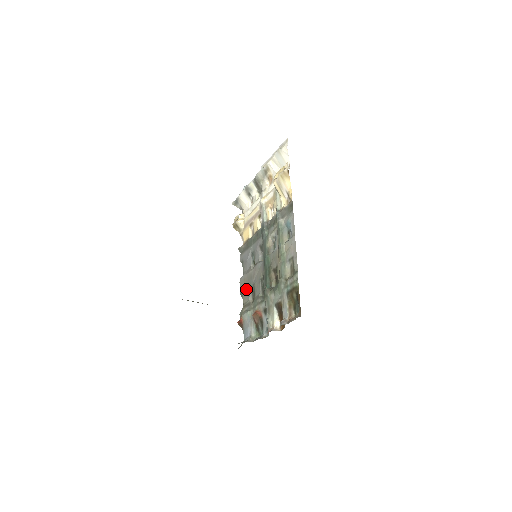
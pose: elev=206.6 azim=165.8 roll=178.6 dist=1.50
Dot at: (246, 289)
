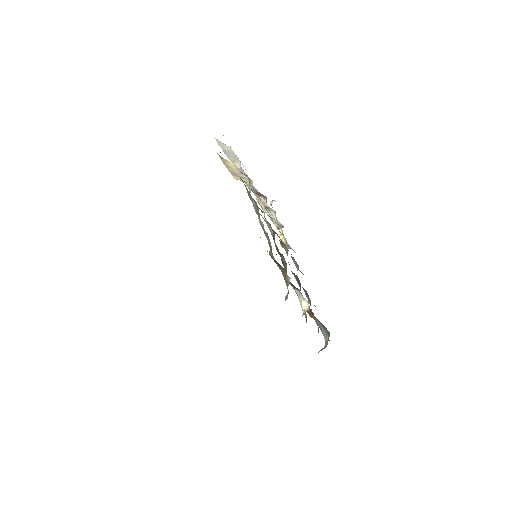
Dot at: occluded
